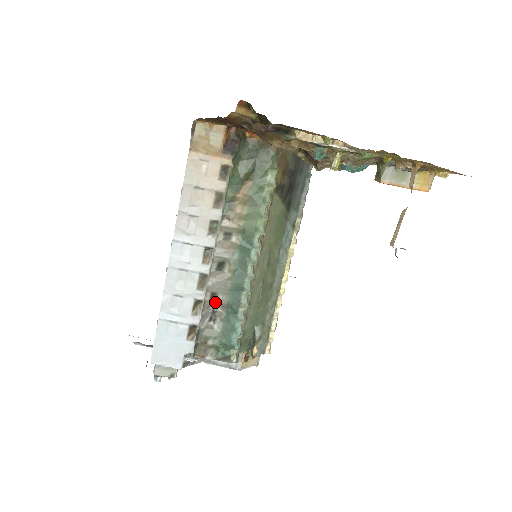
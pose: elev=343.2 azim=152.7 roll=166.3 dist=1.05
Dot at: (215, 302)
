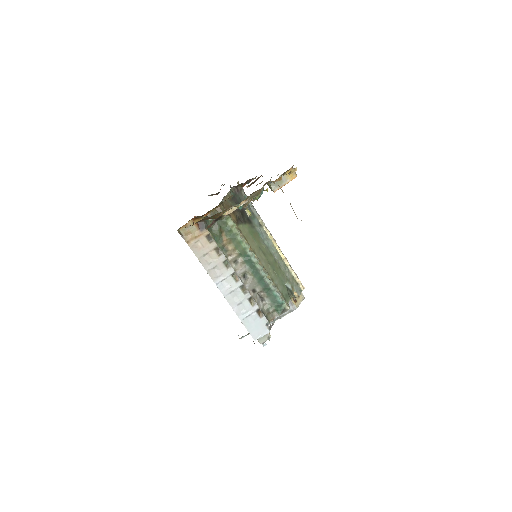
Dot at: (257, 293)
